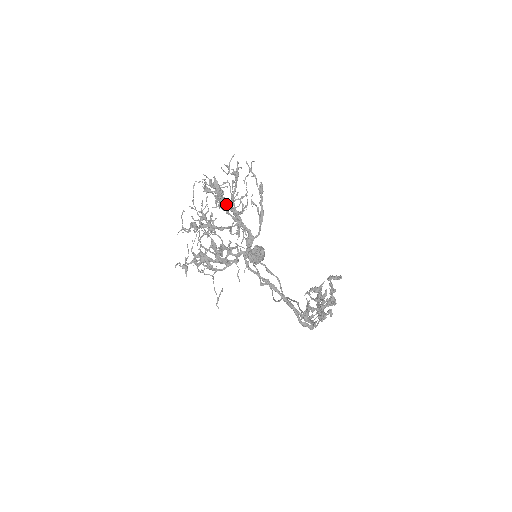
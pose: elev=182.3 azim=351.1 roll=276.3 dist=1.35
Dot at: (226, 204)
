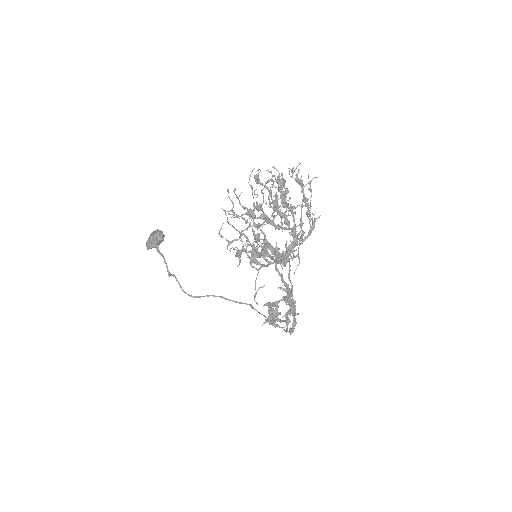
Dot at: (291, 206)
